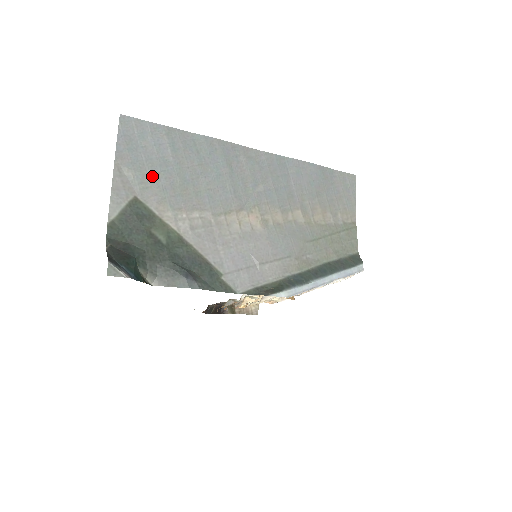
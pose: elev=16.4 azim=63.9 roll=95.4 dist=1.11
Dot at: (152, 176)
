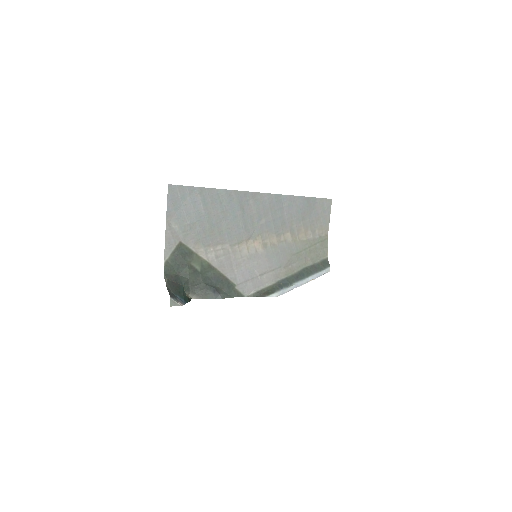
Dot at: (191, 226)
